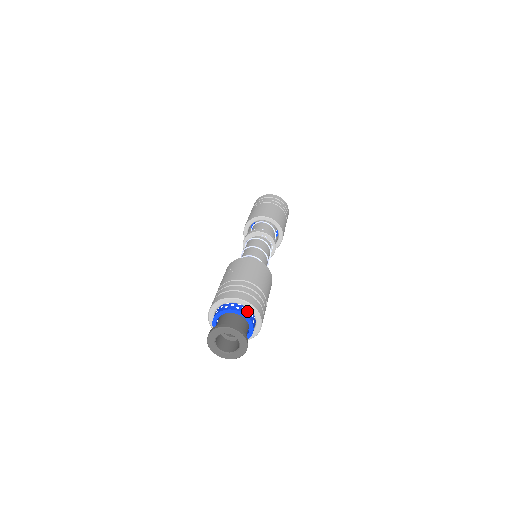
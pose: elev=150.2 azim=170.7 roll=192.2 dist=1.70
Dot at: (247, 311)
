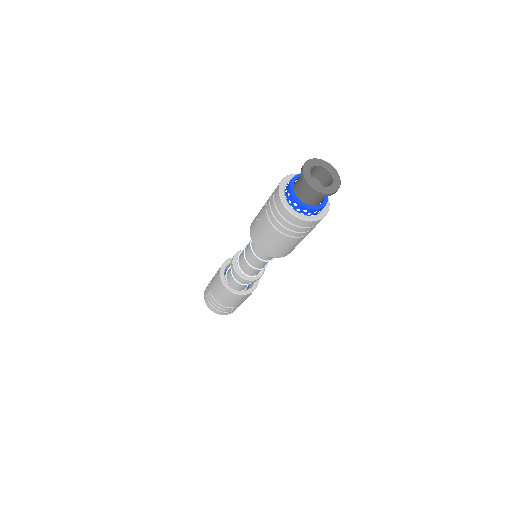
Dot at: occluded
